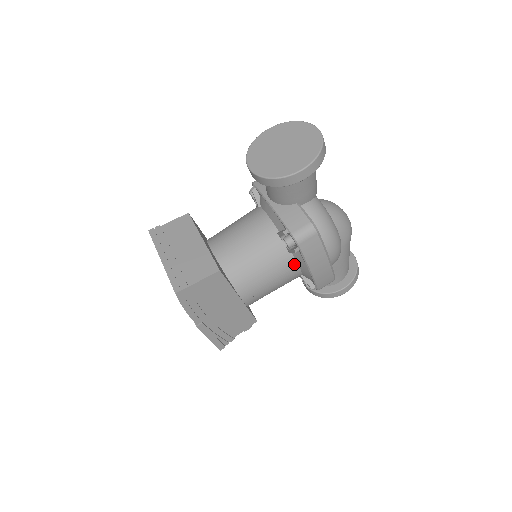
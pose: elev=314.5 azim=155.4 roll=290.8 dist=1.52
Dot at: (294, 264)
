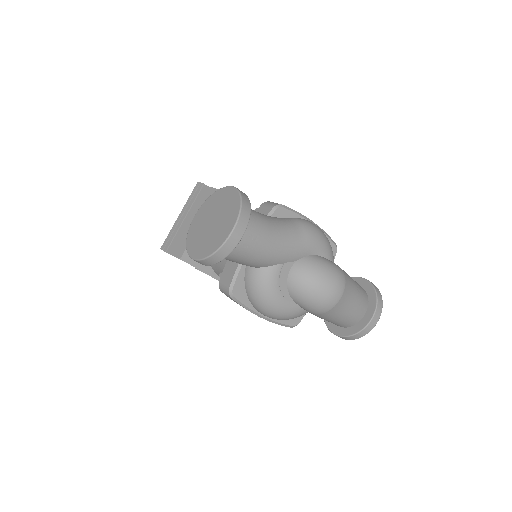
Dot at: occluded
